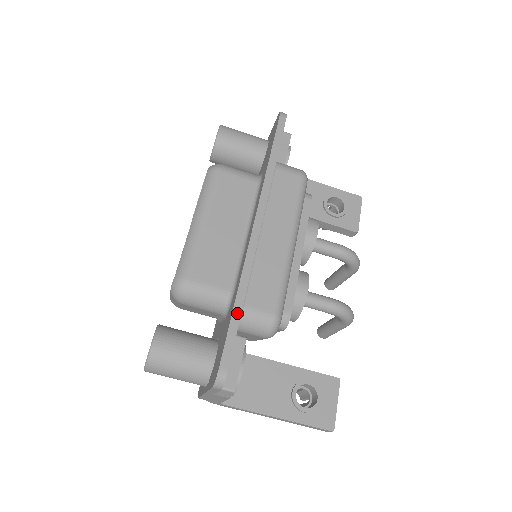
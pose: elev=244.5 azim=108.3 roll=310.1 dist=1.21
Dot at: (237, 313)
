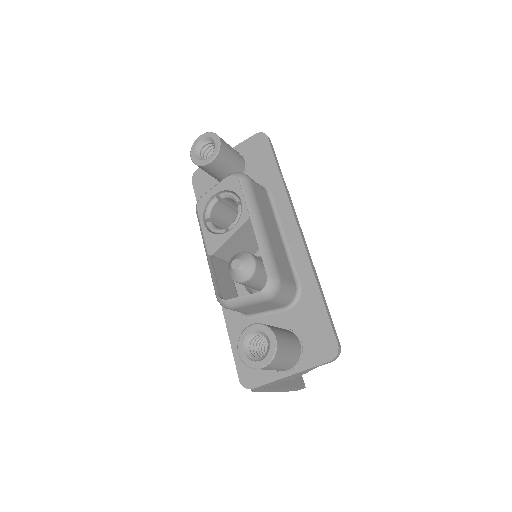
Dot at: (324, 300)
